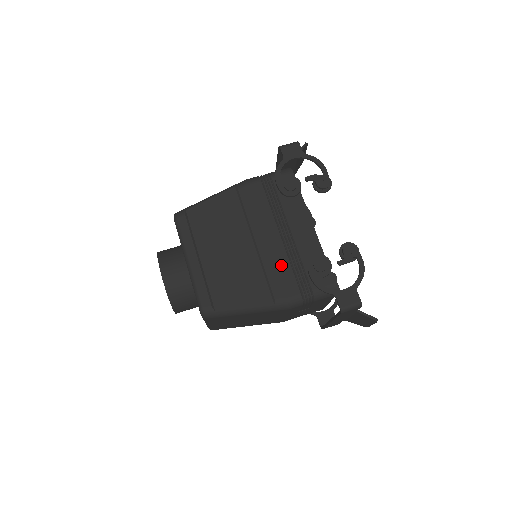
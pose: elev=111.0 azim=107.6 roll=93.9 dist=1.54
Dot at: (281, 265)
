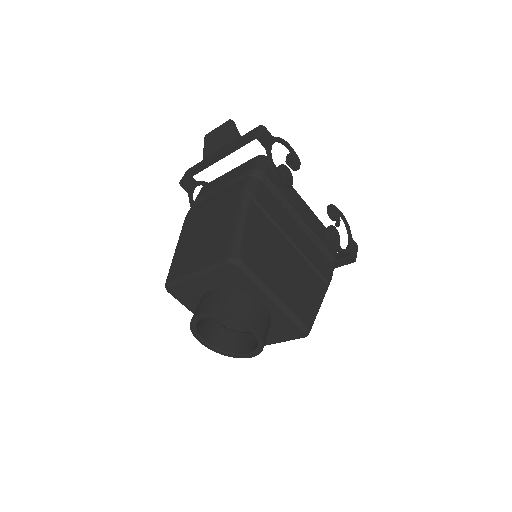
Dot at: (314, 251)
